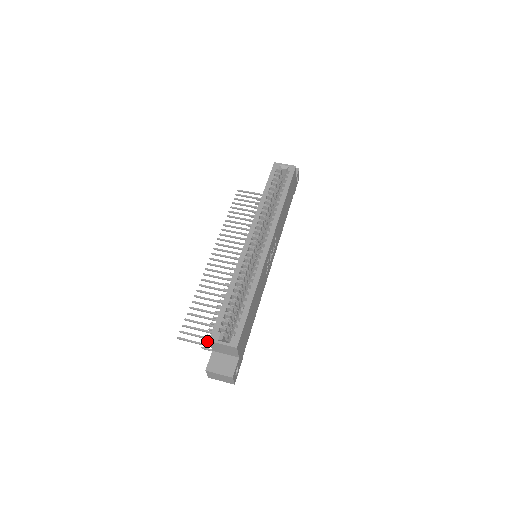
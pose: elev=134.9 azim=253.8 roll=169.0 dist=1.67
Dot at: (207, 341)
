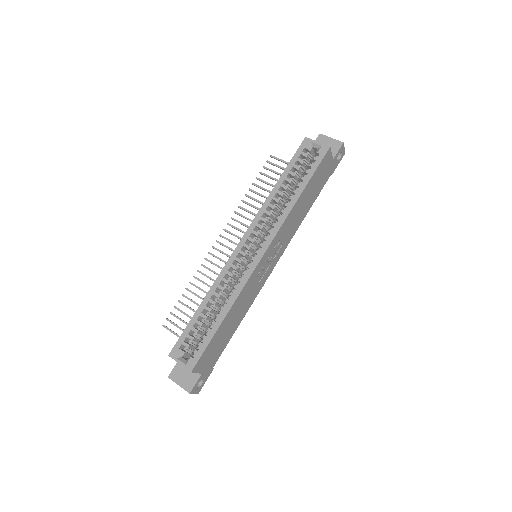
Dot at: occluded
